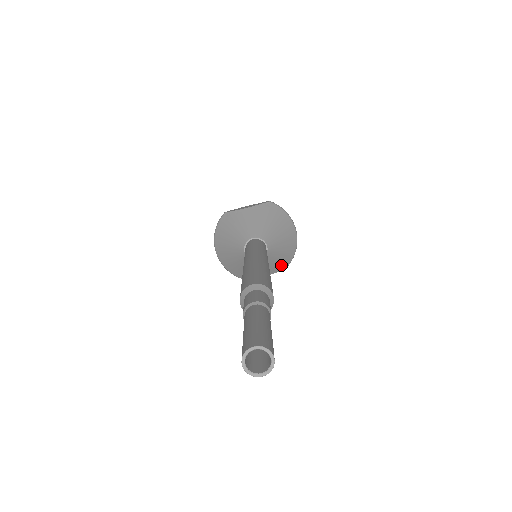
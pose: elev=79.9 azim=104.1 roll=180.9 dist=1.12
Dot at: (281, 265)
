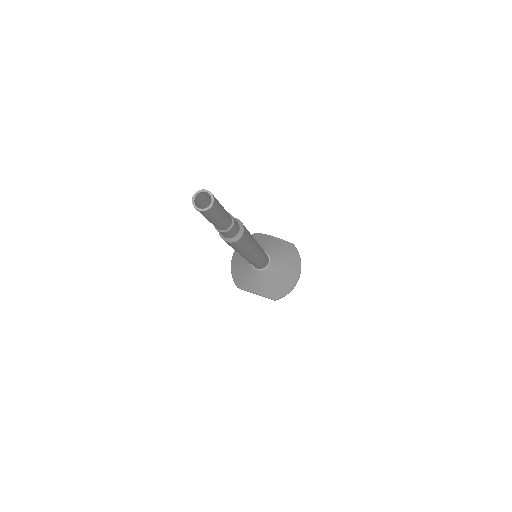
Dot at: (272, 293)
